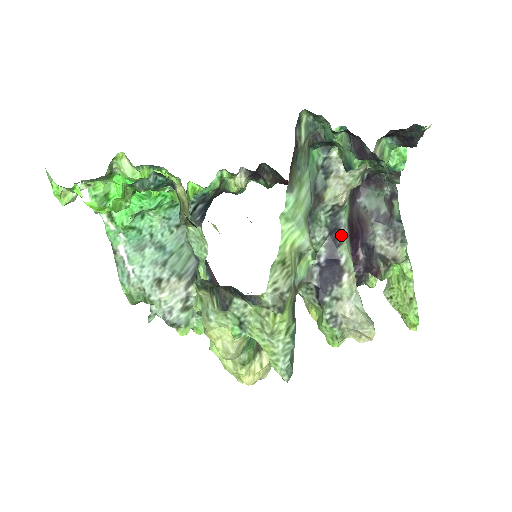
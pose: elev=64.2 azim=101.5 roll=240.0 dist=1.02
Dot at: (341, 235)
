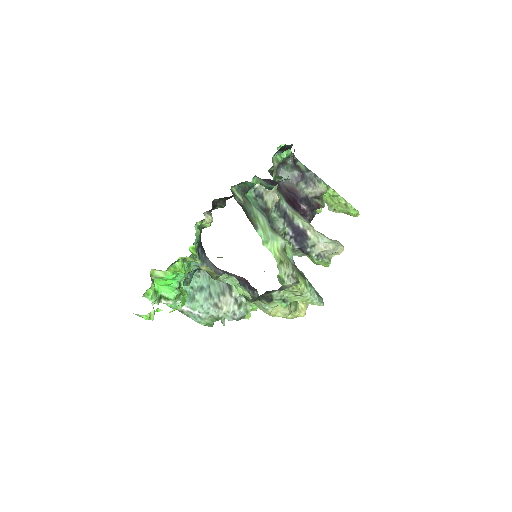
Dot at: (290, 214)
